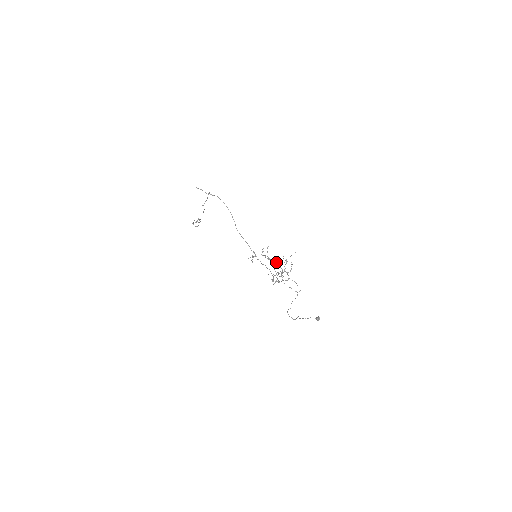
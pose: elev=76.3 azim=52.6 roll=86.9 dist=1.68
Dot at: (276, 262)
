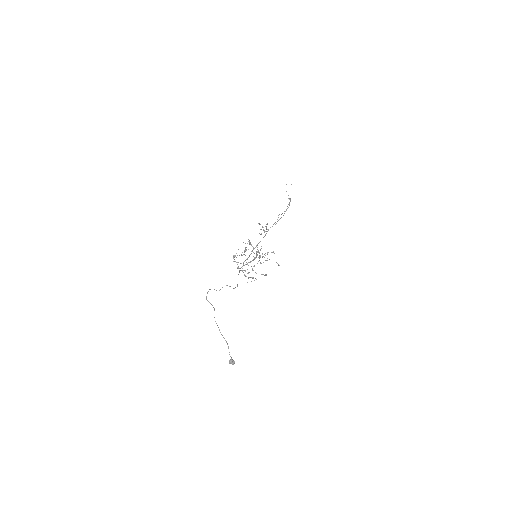
Dot at: occluded
